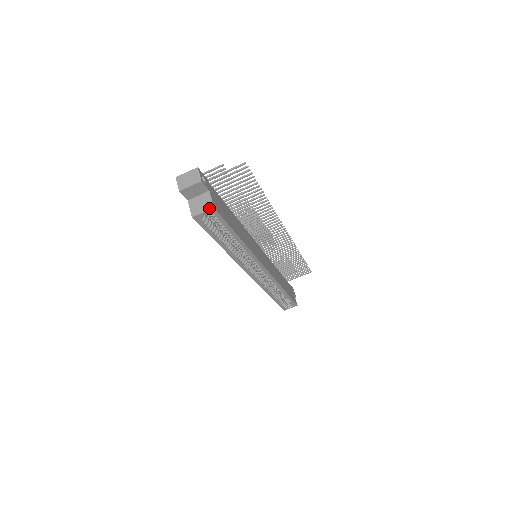
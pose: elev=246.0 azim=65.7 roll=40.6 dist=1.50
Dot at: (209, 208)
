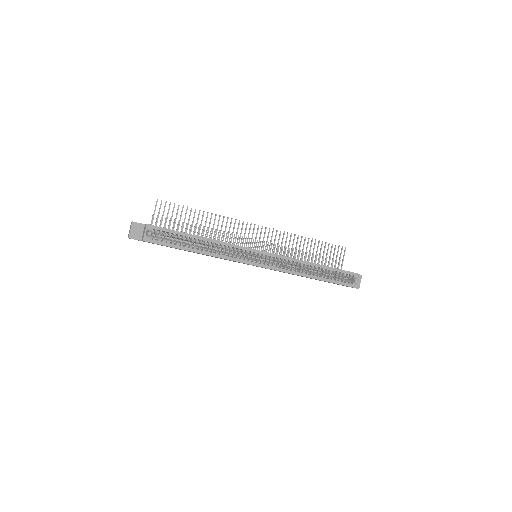
Dot at: (145, 227)
